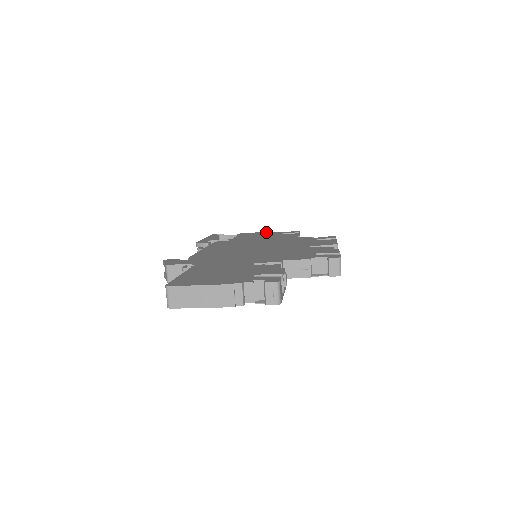
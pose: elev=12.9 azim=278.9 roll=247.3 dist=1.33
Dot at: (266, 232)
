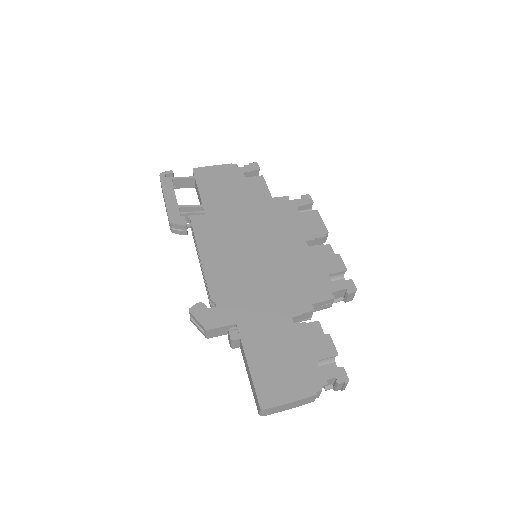
Dot at: (222, 167)
